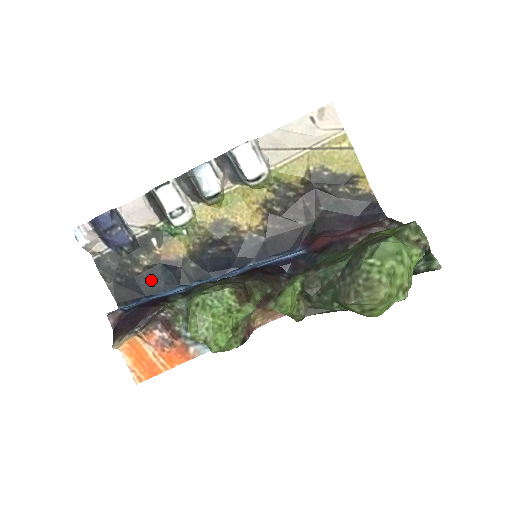
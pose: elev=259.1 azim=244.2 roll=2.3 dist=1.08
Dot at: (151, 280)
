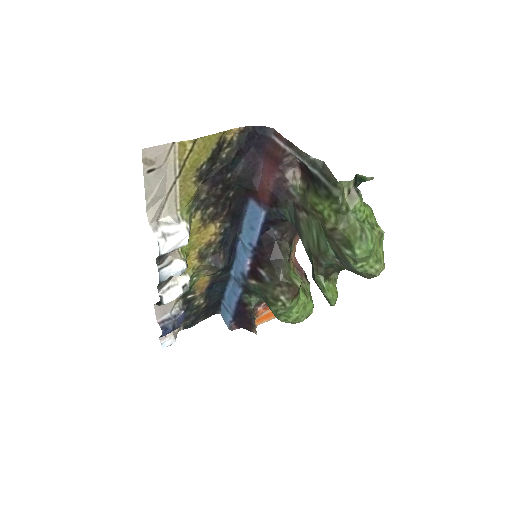
Dot at: (213, 297)
